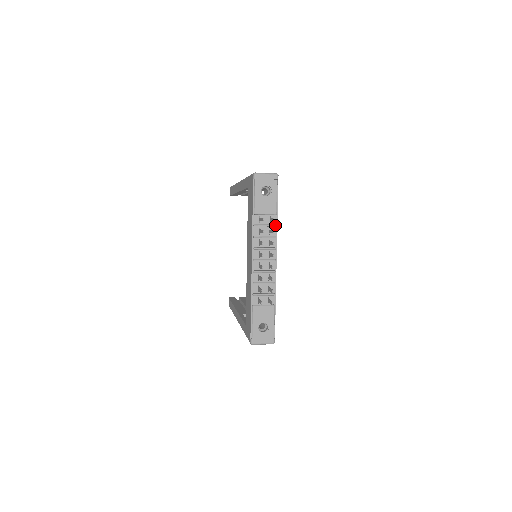
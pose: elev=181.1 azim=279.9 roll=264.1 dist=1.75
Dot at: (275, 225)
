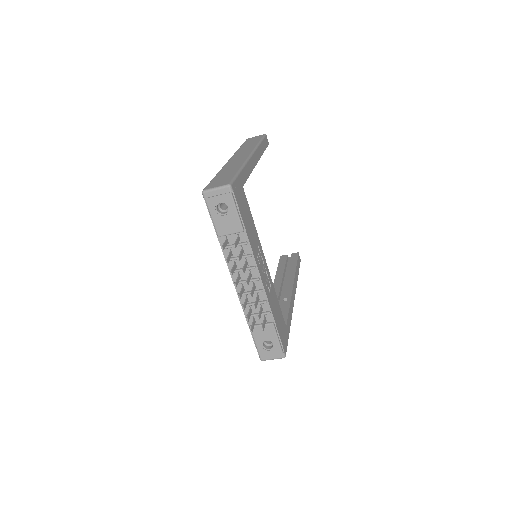
Dot at: (246, 243)
